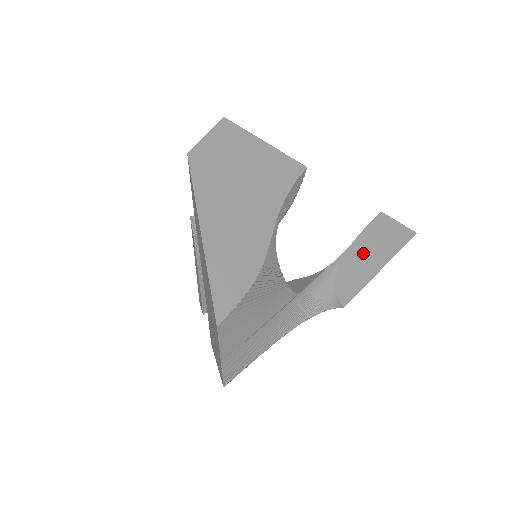
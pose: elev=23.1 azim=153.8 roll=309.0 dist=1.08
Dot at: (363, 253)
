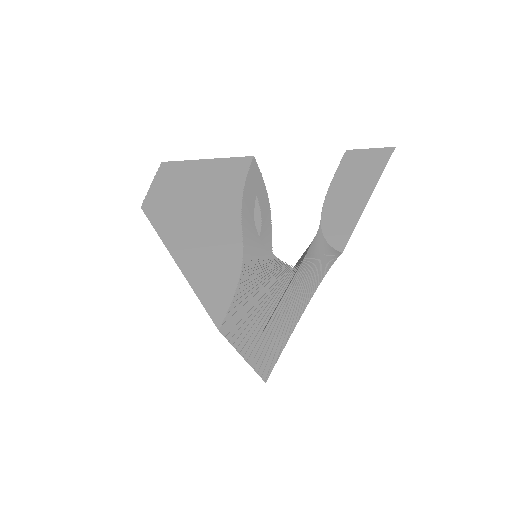
Dot at: (342, 195)
